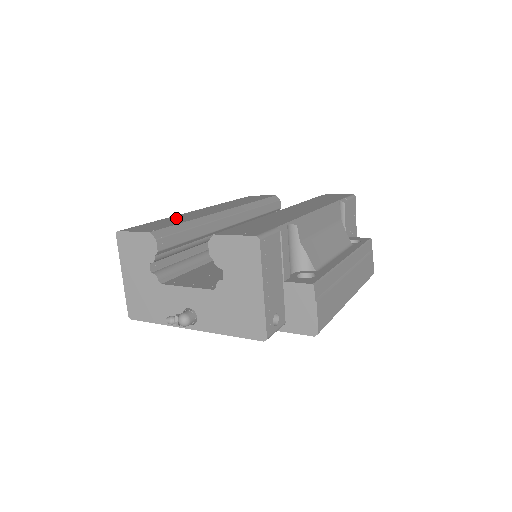
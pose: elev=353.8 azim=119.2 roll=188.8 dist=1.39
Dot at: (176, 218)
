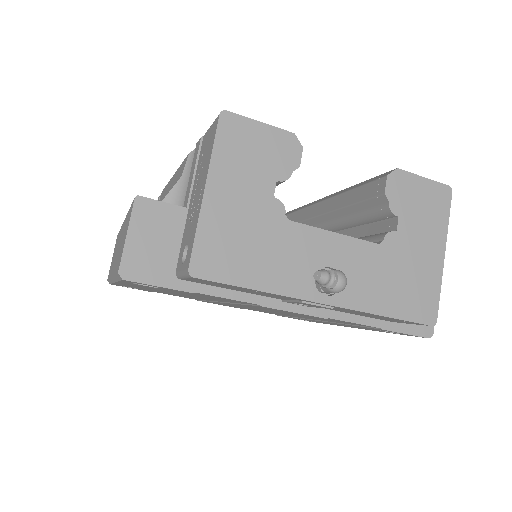
Dot at: occluded
